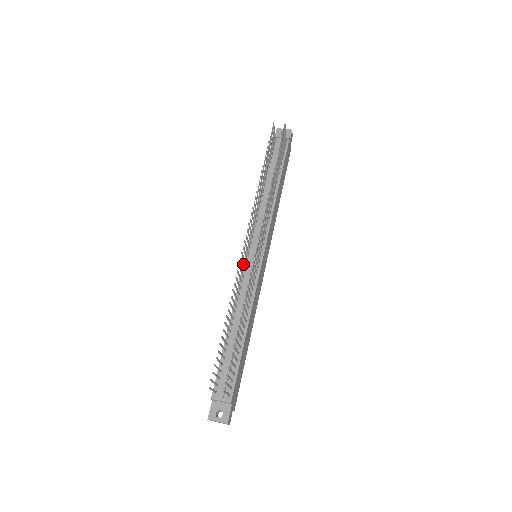
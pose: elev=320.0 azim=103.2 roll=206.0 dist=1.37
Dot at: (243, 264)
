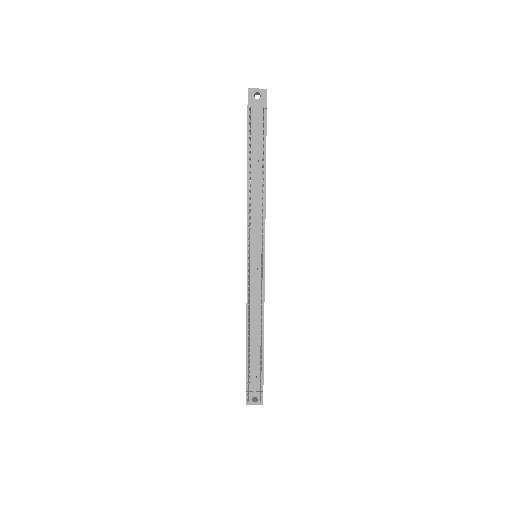
Dot at: (247, 272)
